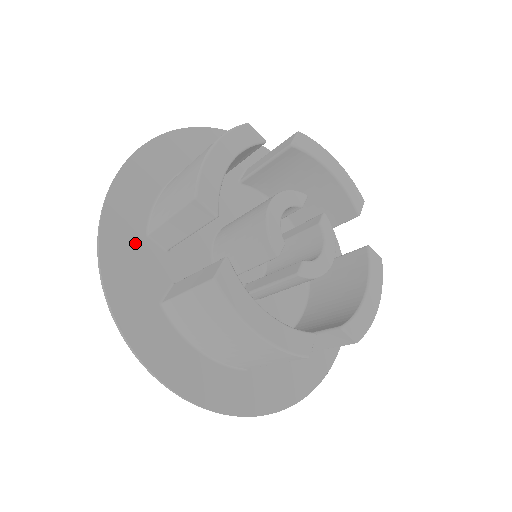
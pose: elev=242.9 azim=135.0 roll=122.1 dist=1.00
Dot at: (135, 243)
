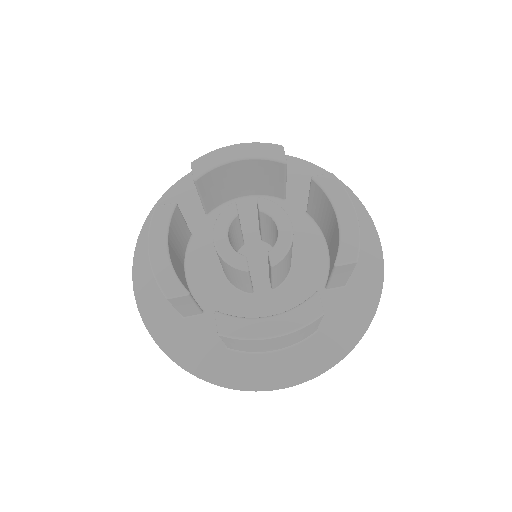
Dot at: (182, 330)
